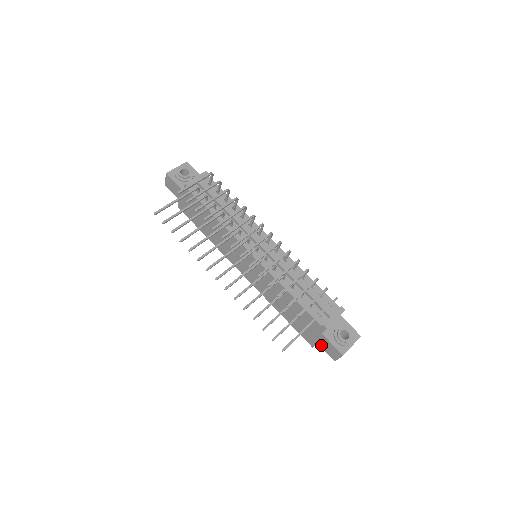
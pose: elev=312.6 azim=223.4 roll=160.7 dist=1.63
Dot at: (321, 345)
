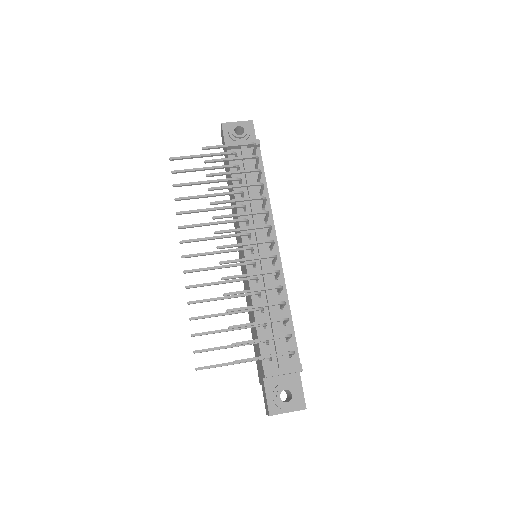
Dot at: (262, 388)
